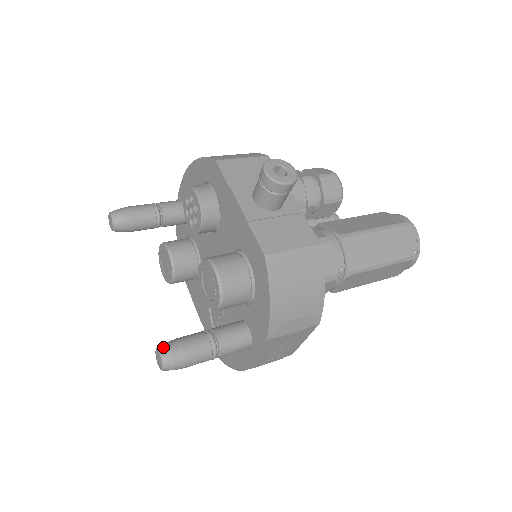
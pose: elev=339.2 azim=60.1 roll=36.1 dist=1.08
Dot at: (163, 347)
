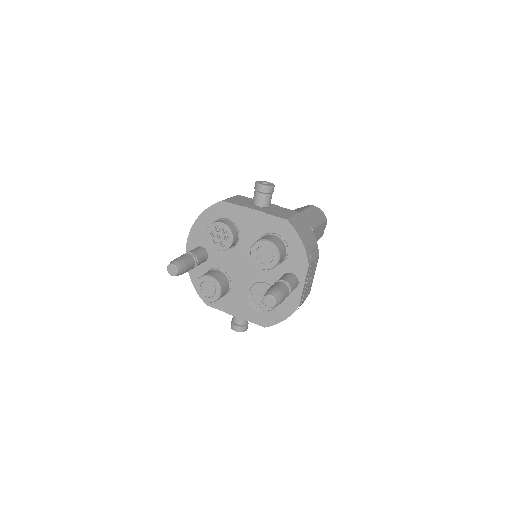
Dot at: (268, 293)
